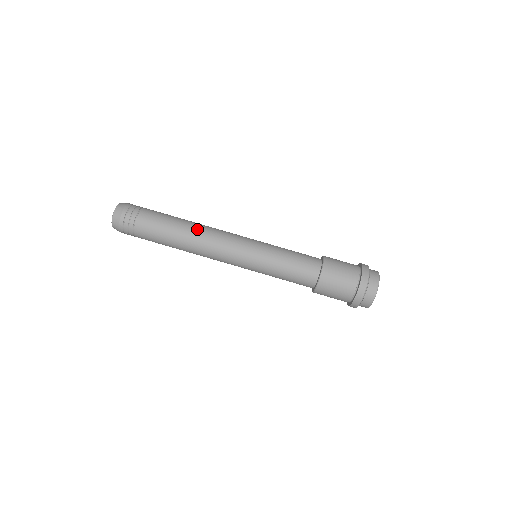
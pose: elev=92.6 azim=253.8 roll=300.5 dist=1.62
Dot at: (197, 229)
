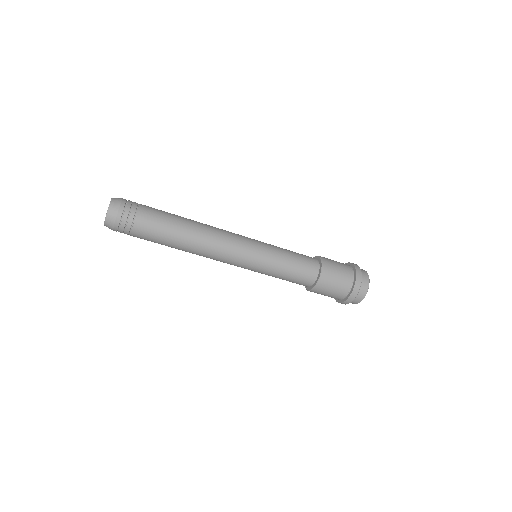
Dot at: (200, 235)
